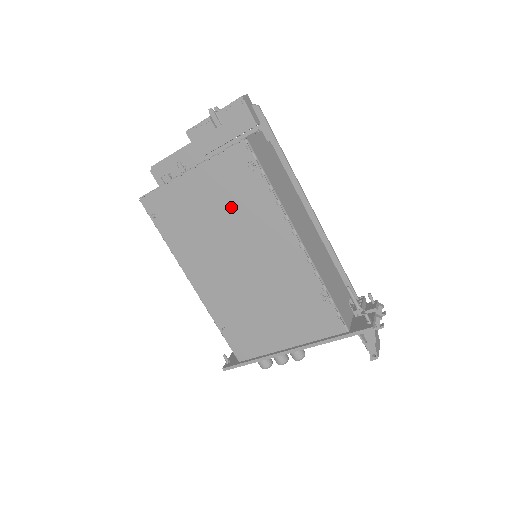
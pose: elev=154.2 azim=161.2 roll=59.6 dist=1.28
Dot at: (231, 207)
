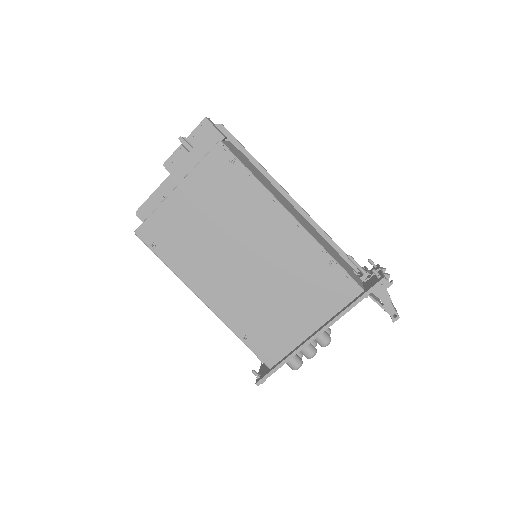
Dot at: (222, 208)
